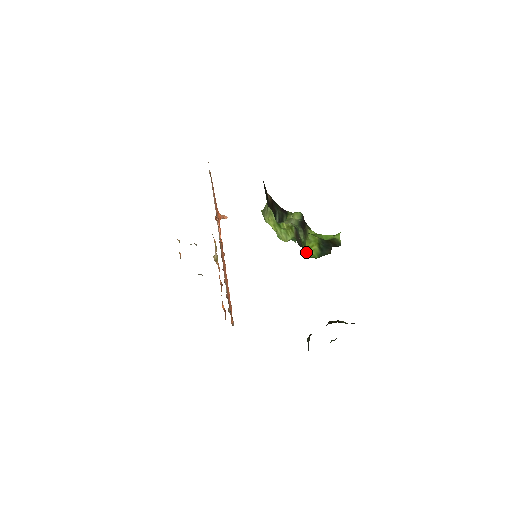
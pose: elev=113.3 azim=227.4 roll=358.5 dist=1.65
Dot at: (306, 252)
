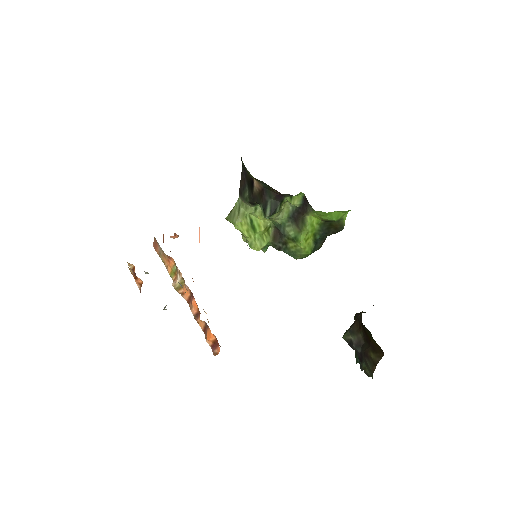
Dot at: (295, 251)
